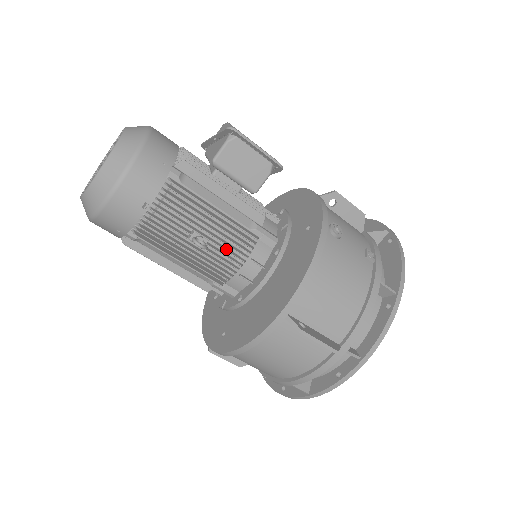
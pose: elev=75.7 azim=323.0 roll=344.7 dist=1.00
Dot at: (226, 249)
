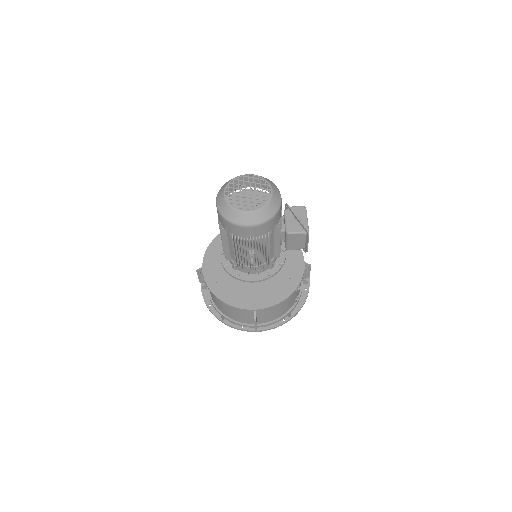
Dot at: occluded
